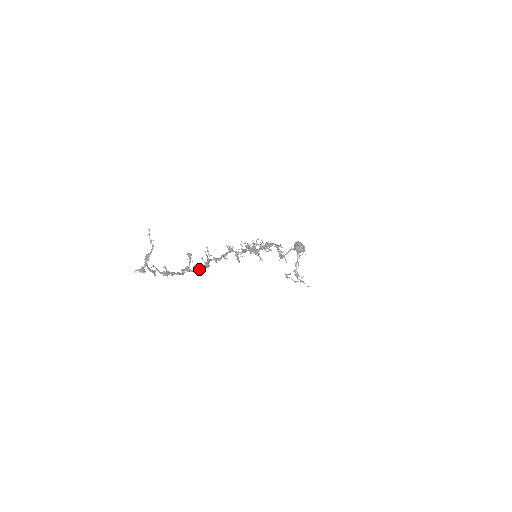
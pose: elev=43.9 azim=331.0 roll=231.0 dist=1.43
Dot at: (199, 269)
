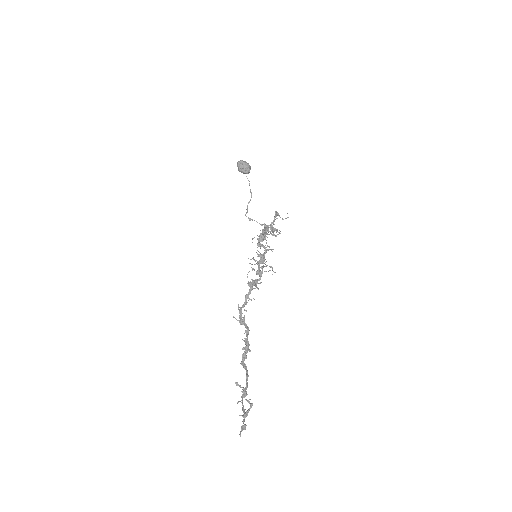
Dot at: (249, 345)
